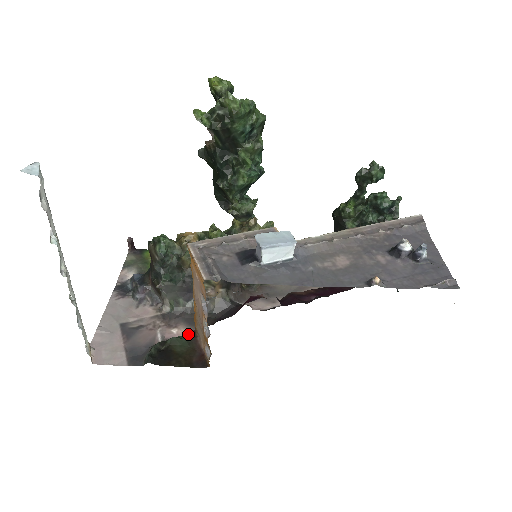
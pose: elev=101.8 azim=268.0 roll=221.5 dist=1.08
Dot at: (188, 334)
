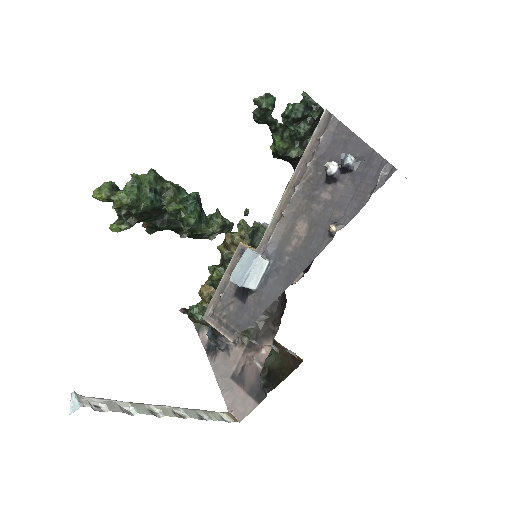
Dot at: occluded
